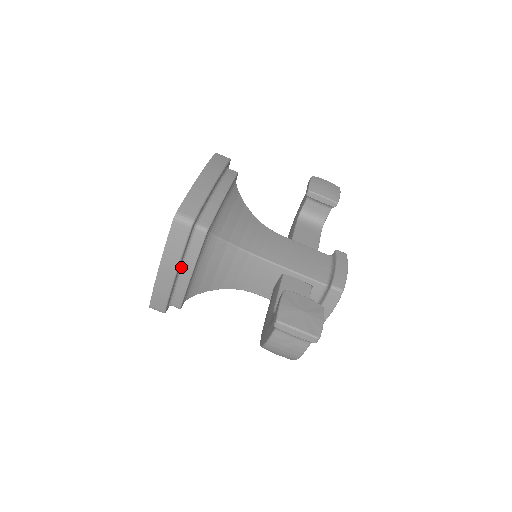
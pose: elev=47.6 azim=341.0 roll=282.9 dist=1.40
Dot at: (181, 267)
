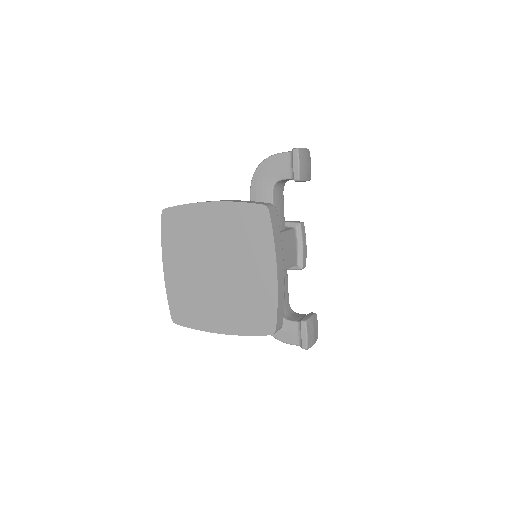
Dot at: occluded
